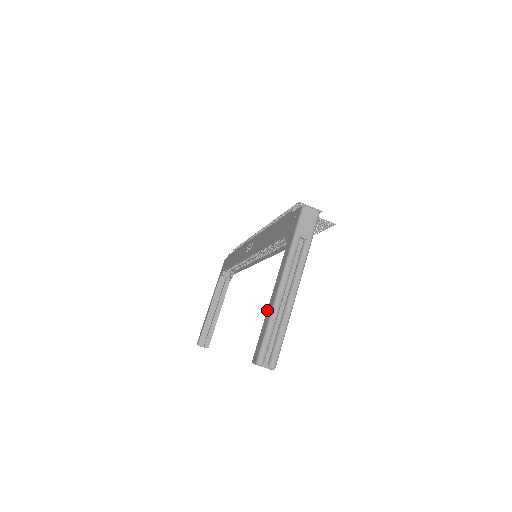
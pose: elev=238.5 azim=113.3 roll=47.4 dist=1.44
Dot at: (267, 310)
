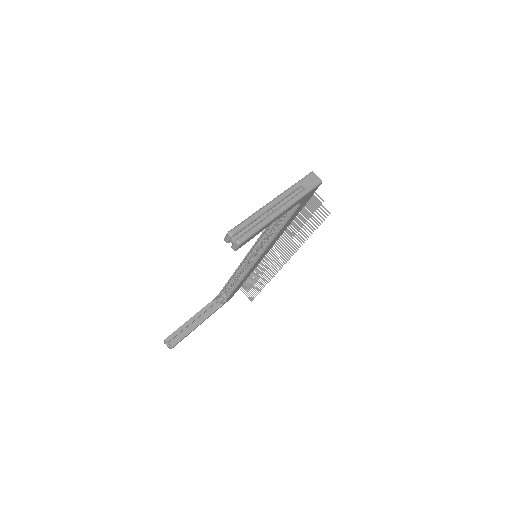
Dot at: occluded
